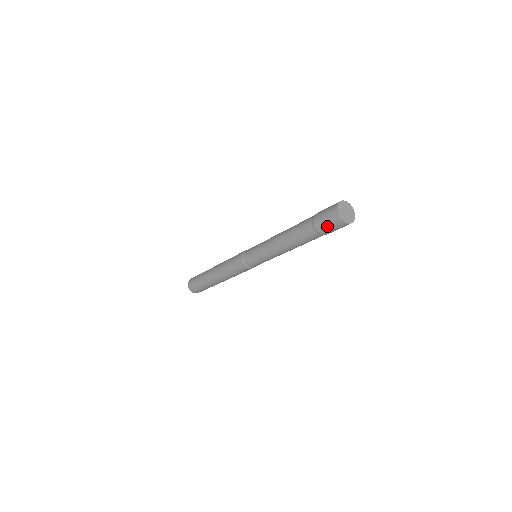
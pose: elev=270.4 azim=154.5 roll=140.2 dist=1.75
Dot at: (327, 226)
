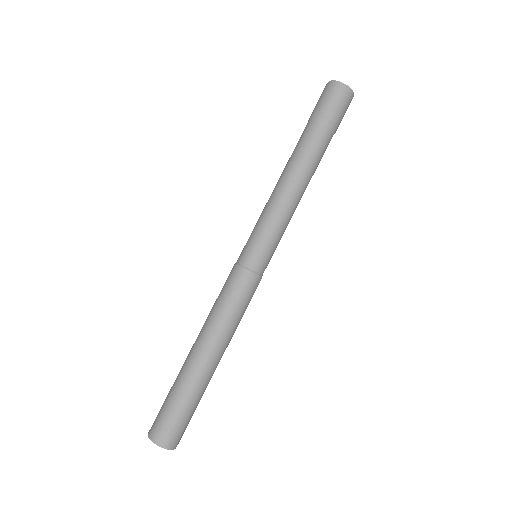
Dot at: (330, 104)
